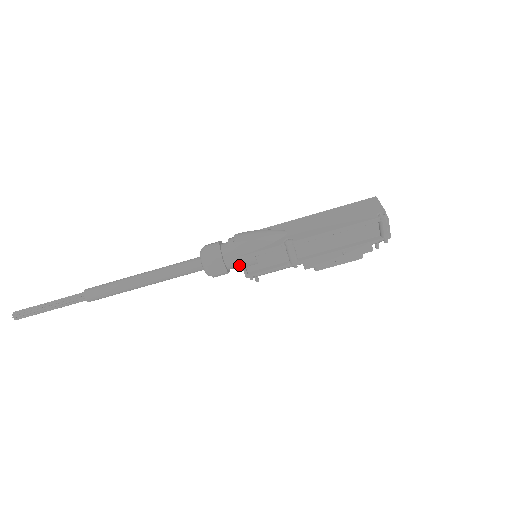
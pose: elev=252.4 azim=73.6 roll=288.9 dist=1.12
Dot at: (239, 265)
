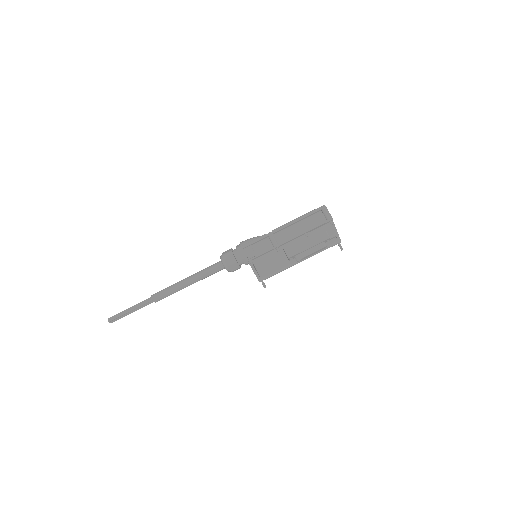
Dot at: (242, 254)
